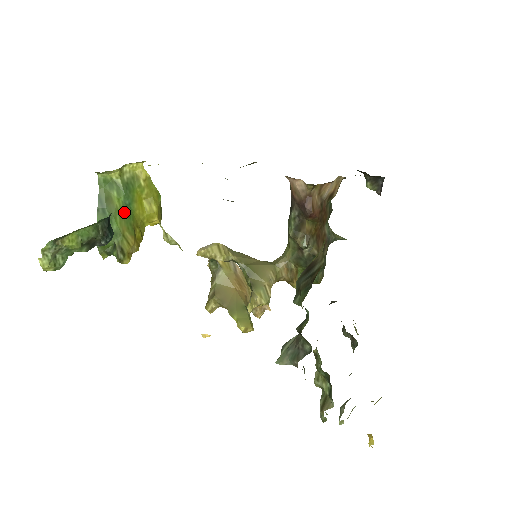
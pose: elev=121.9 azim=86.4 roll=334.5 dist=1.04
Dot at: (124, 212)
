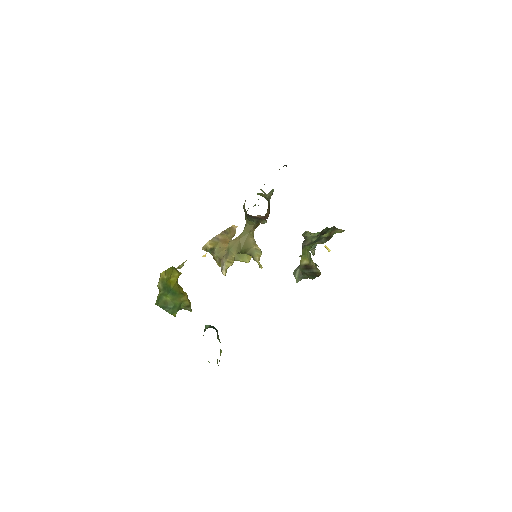
Dot at: (173, 296)
